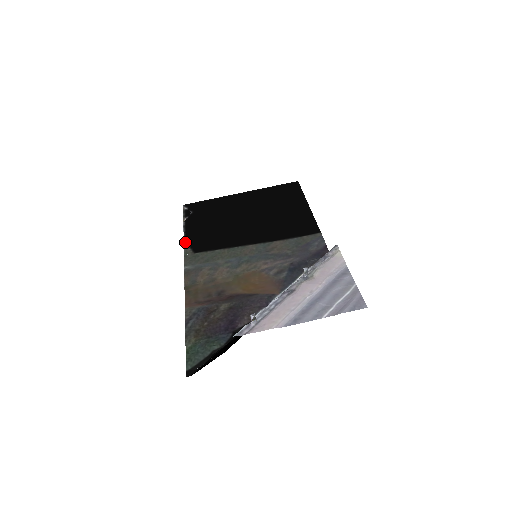
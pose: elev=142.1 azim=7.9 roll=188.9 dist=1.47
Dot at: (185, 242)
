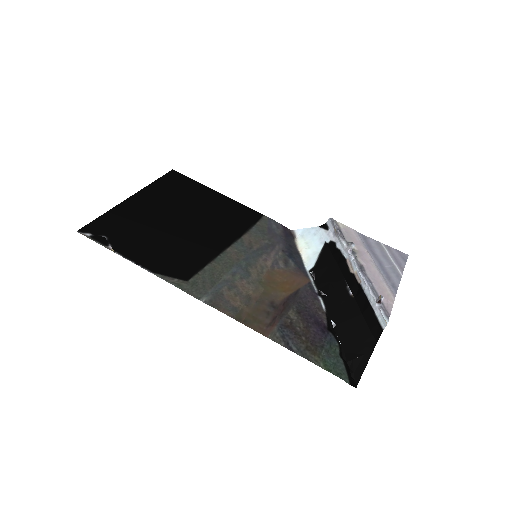
Dot at: (157, 274)
